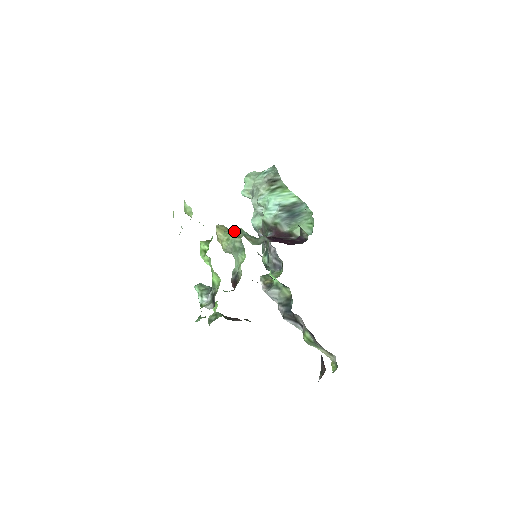
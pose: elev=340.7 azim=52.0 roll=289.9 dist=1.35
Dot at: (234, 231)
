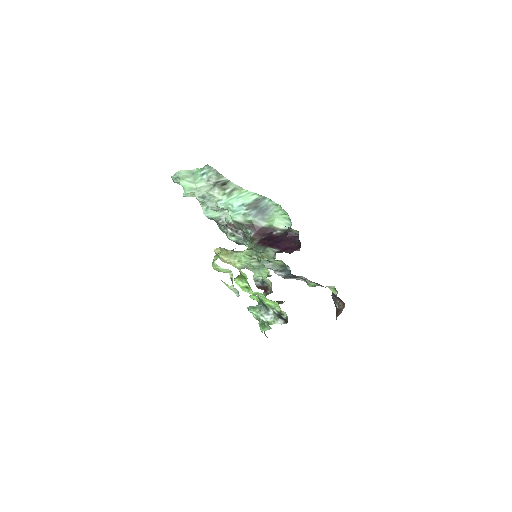
Dot at: (244, 255)
